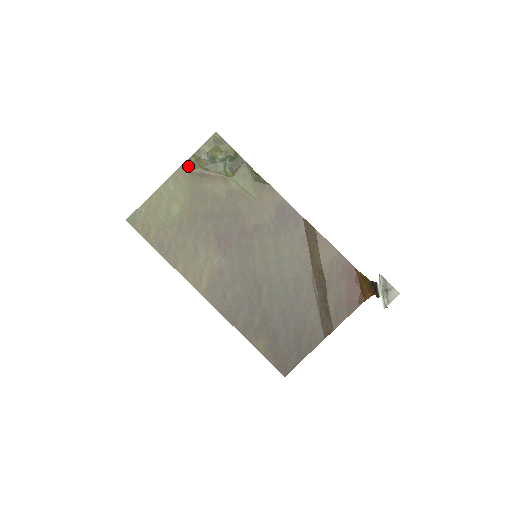
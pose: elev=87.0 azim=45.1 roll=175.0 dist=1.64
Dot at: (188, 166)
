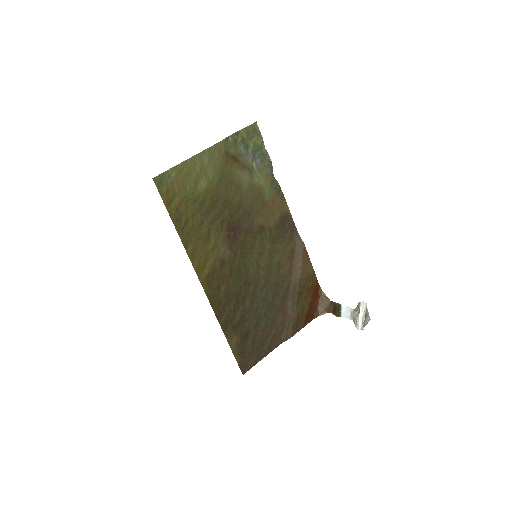
Dot at: (225, 144)
